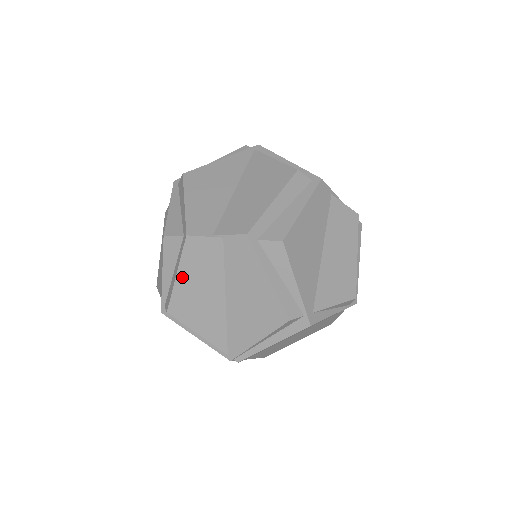
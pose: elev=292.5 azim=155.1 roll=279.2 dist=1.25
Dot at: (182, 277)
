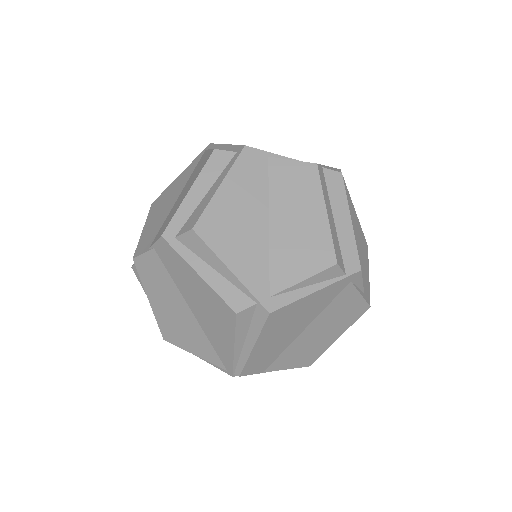
Dot at: (153, 301)
